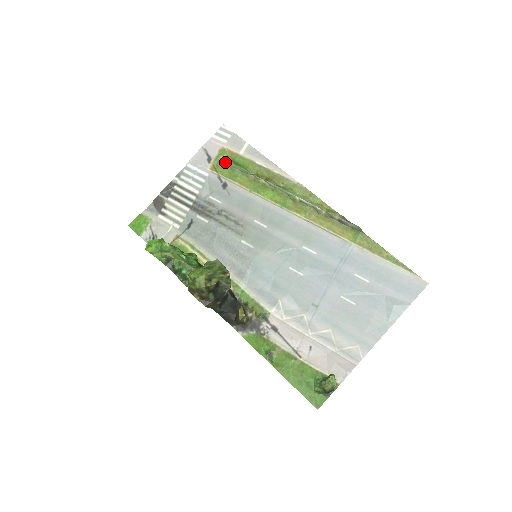
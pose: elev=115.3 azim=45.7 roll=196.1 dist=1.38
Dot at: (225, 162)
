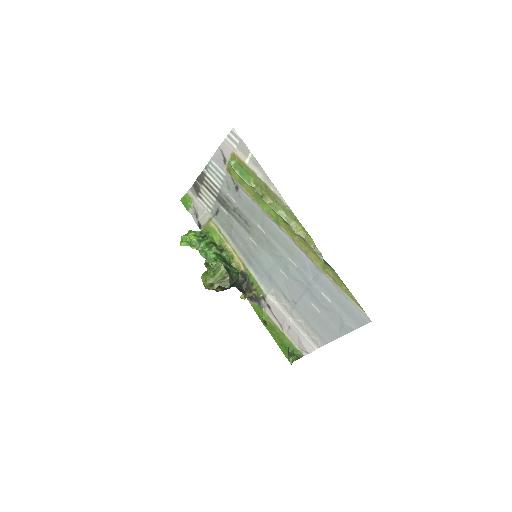
Dot at: (234, 169)
